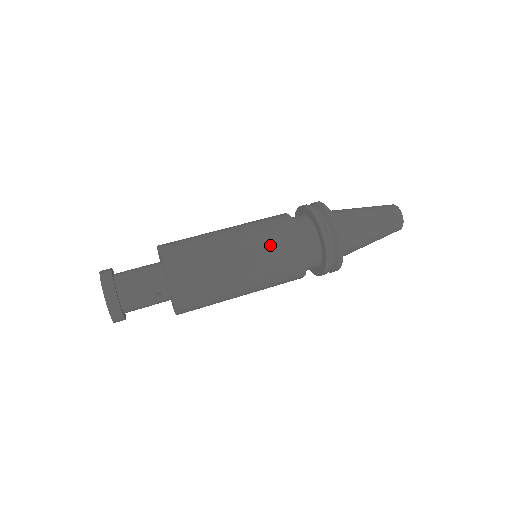
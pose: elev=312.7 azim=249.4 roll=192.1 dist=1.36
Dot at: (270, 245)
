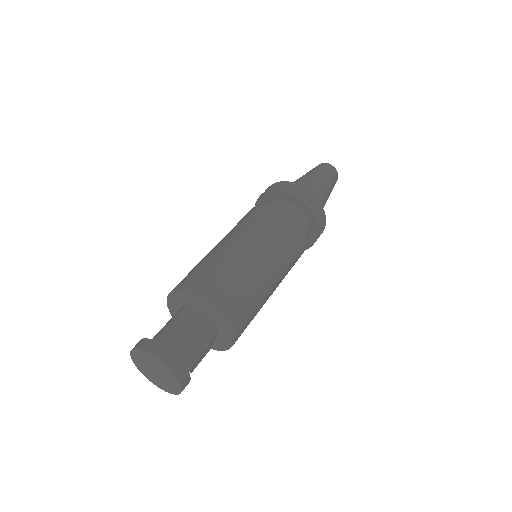
Dot at: (284, 243)
